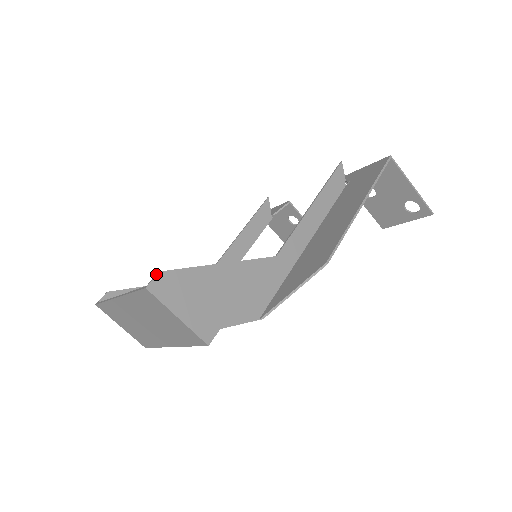
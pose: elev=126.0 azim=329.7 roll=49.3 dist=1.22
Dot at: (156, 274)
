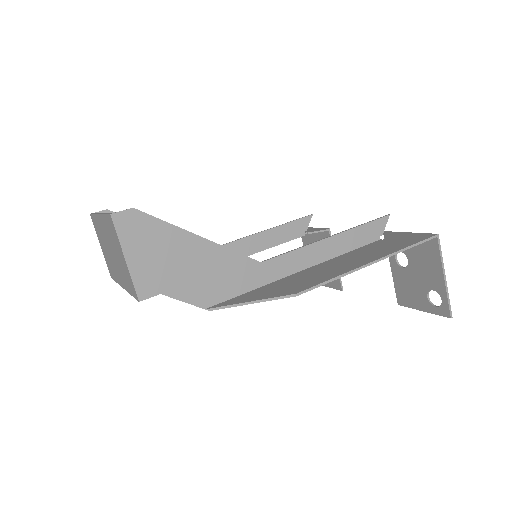
Dot at: occluded
